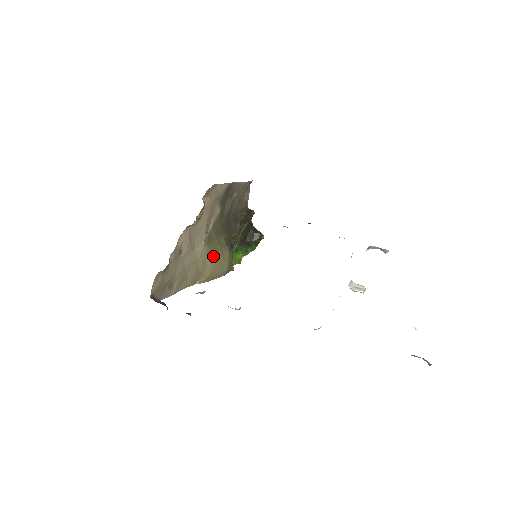
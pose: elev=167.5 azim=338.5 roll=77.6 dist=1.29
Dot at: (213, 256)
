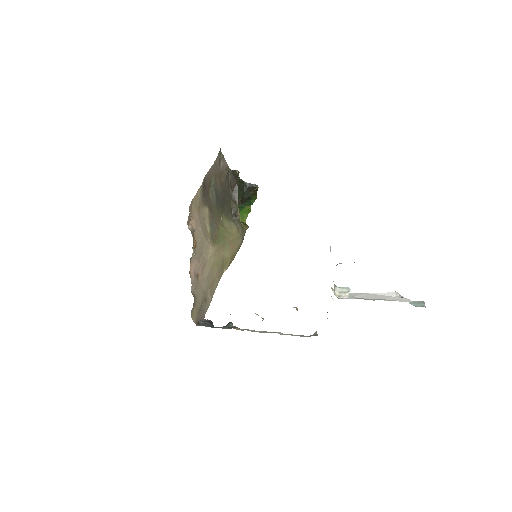
Dot at: (224, 245)
